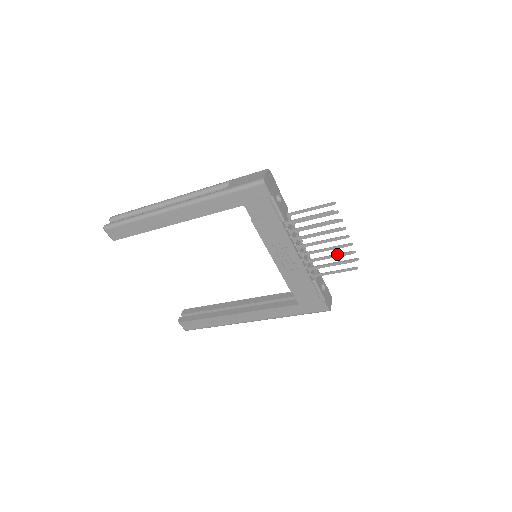
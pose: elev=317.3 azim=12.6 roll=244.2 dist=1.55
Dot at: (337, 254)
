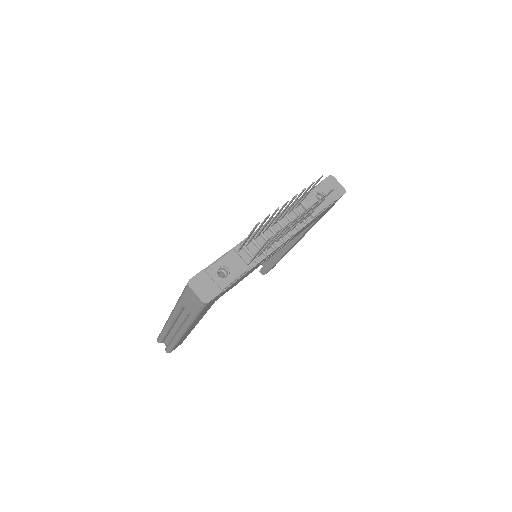
Dot at: (307, 211)
